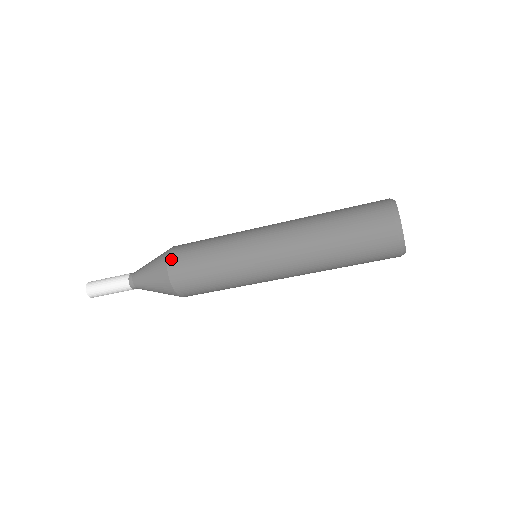
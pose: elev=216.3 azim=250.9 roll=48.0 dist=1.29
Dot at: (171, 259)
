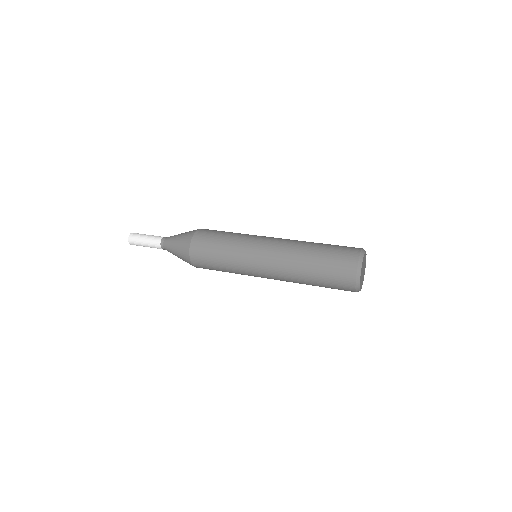
Dot at: (194, 263)
